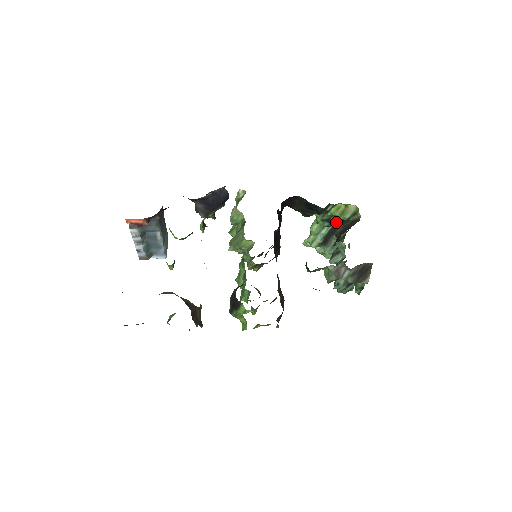
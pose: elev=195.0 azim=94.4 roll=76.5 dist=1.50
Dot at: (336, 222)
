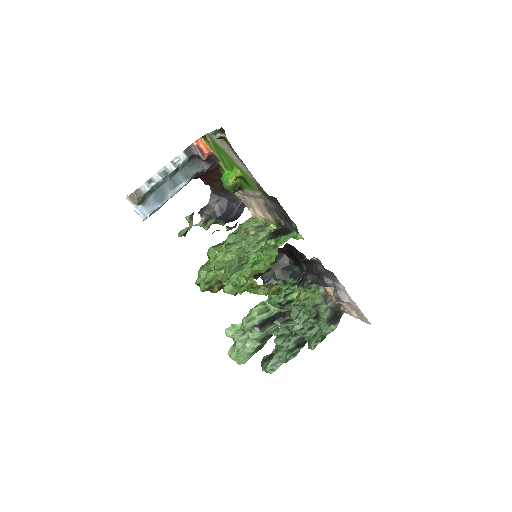
Dot at: (278, 313)
